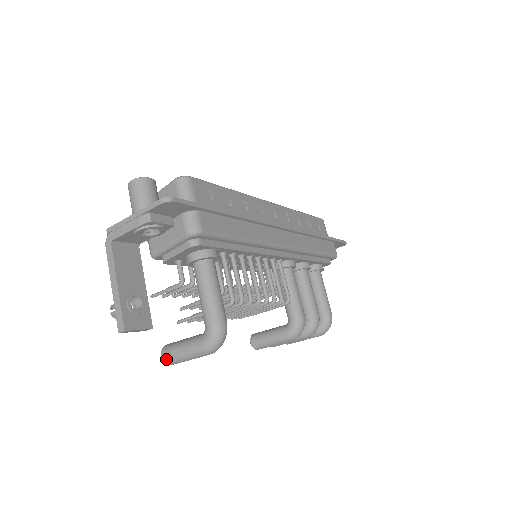
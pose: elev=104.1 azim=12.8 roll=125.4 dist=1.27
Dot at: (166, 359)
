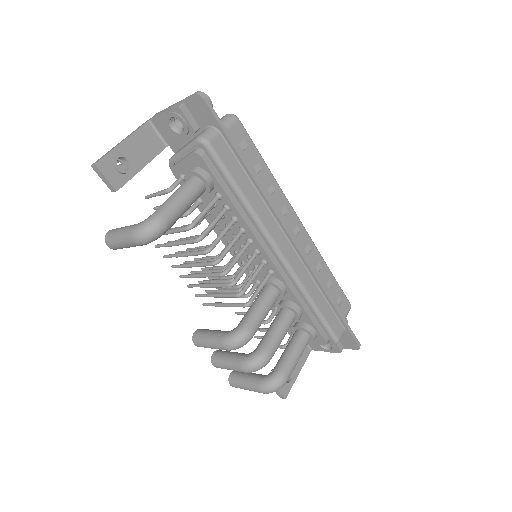
Dot at: (108, 234)
